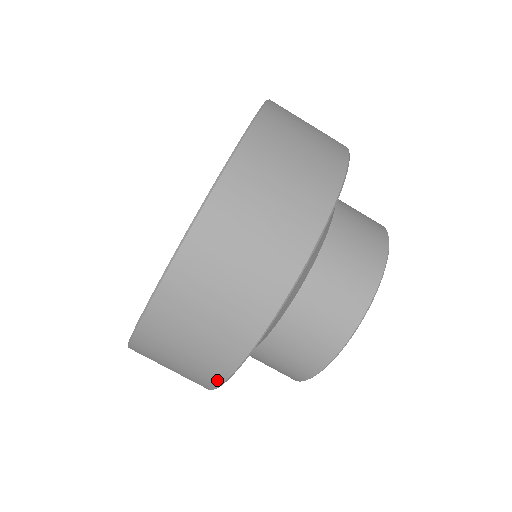
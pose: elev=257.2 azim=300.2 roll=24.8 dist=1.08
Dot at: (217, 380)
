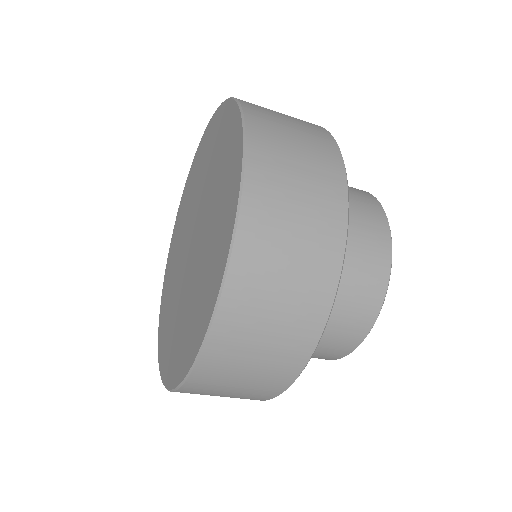
Dot at: occluded
